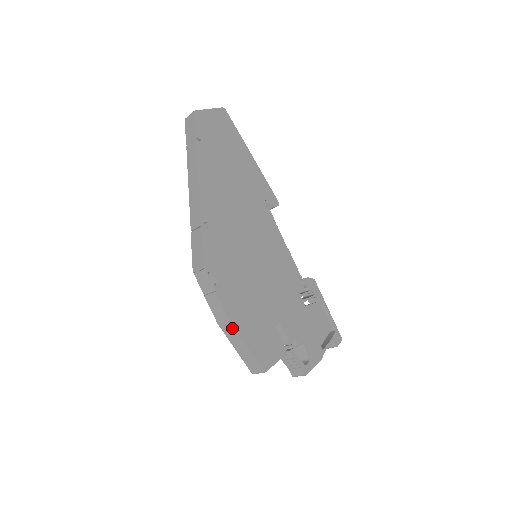
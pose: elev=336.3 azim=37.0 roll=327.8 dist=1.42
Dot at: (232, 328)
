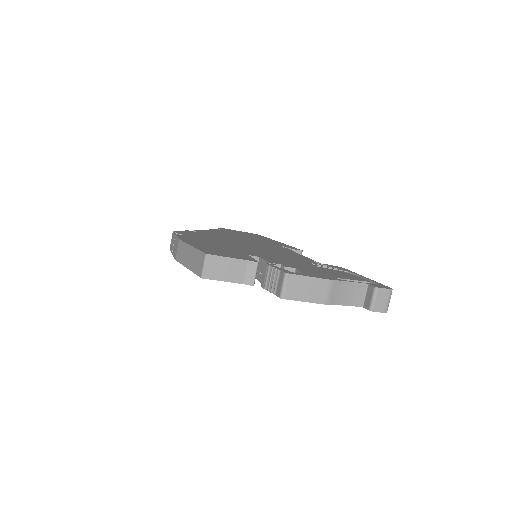
Dot at: (181, 244)
